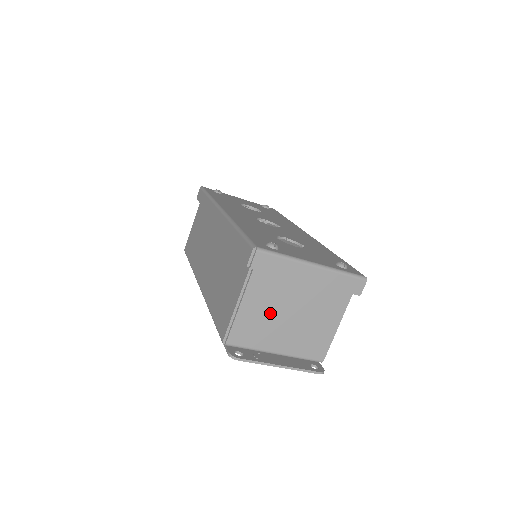
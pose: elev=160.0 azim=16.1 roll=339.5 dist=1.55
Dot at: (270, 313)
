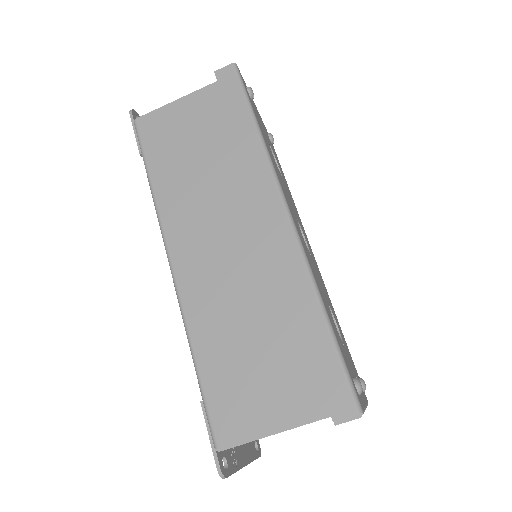
Dot at: occluded
